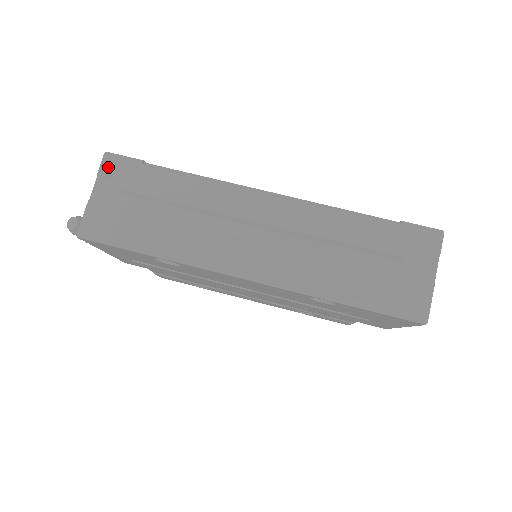
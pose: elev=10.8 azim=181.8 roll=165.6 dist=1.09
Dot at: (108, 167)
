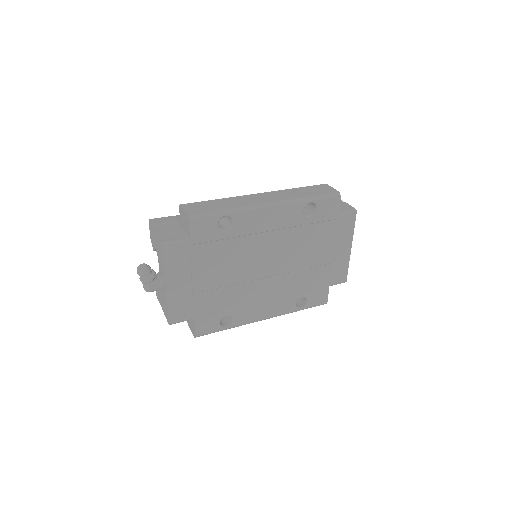
Dot at: (156, 222)
